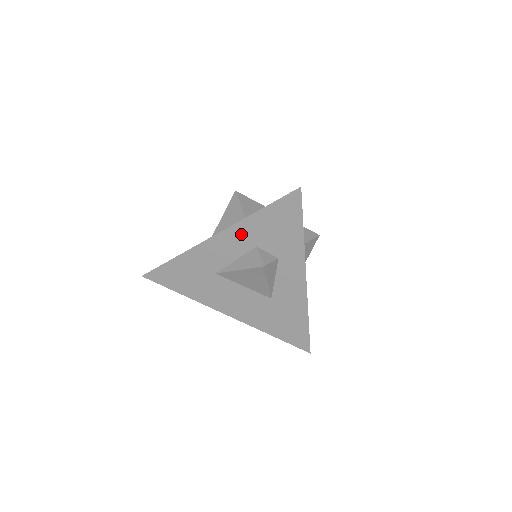
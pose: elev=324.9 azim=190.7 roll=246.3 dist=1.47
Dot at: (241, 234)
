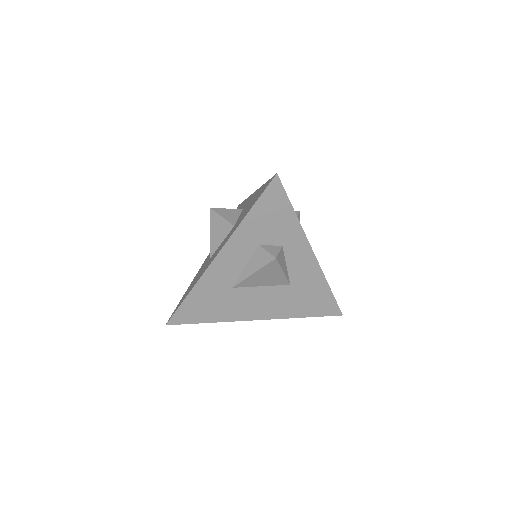
Dot at: (241, 241)
